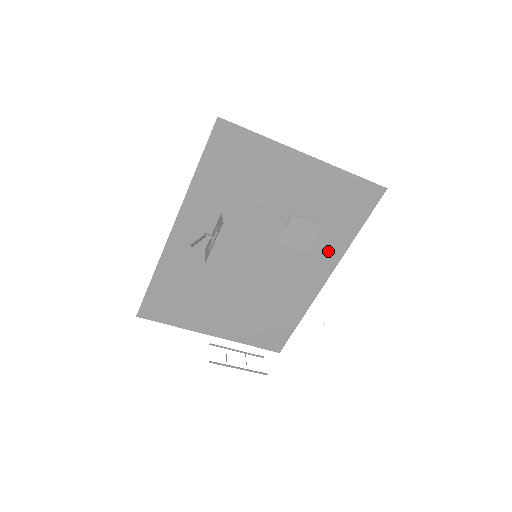
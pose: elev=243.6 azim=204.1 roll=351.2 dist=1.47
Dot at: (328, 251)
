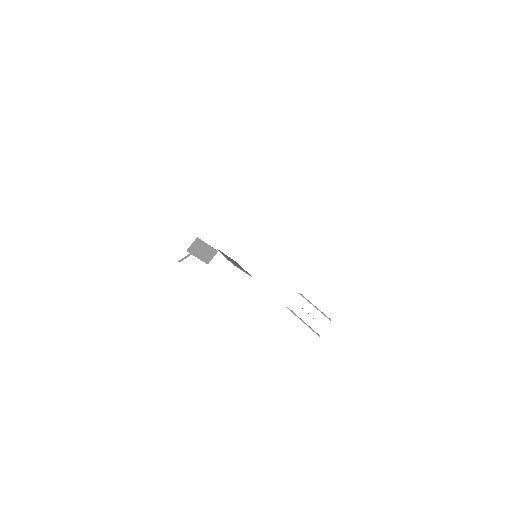
Dot at: occluded
